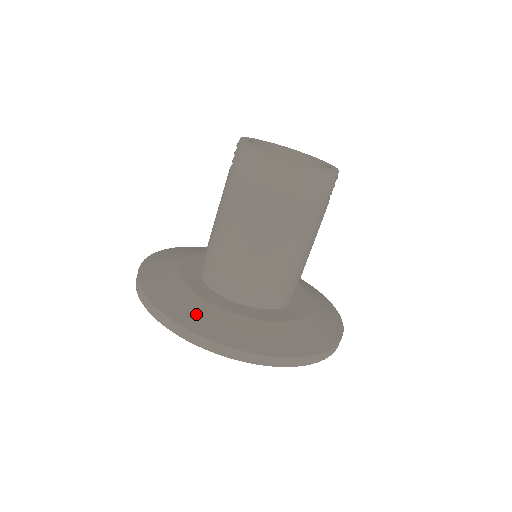
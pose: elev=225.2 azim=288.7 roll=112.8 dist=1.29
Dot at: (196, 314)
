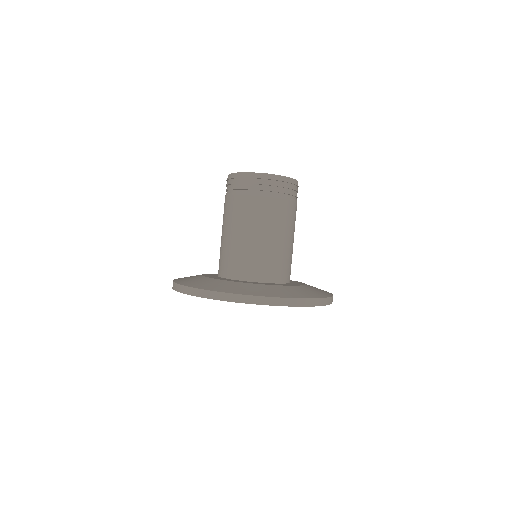
Dot at: (216, 285)
